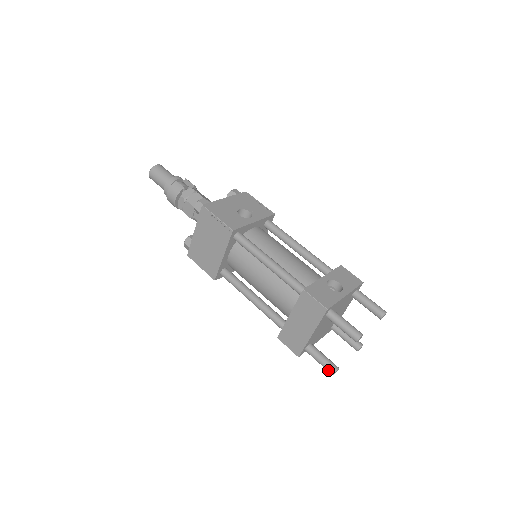
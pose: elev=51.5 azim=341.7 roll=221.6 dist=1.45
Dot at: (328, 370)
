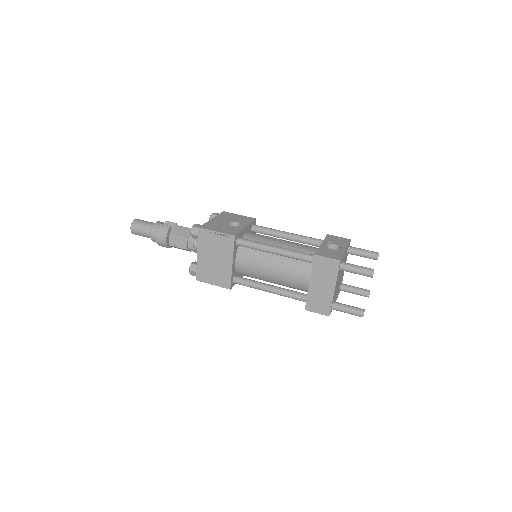
Dot at: (357, 315)
